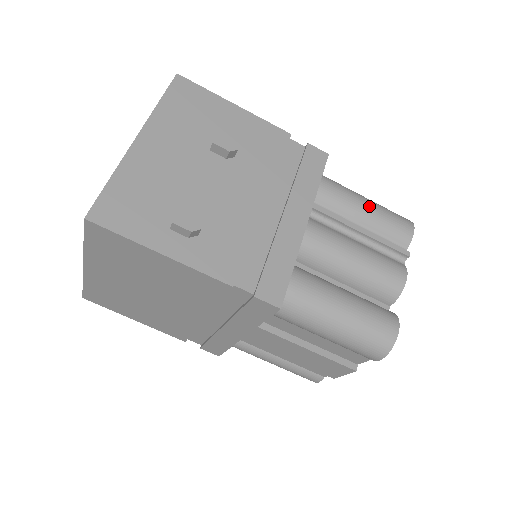
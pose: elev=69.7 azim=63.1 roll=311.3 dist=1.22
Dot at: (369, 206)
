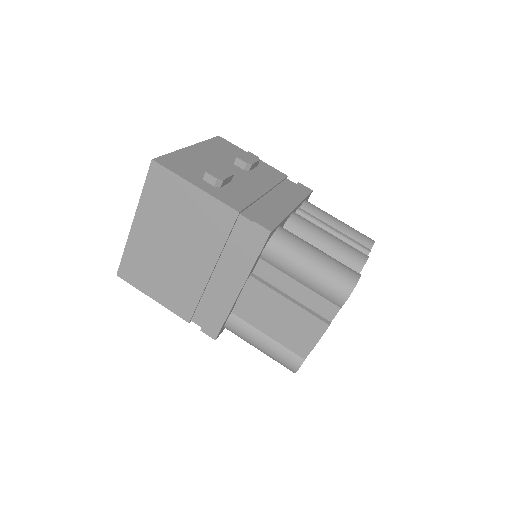
Dot at: (341, 222)
